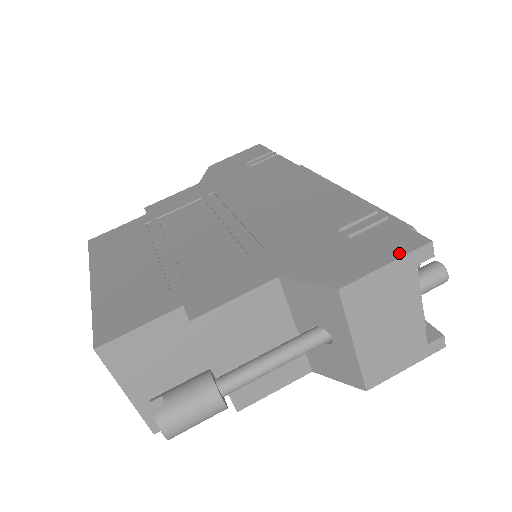
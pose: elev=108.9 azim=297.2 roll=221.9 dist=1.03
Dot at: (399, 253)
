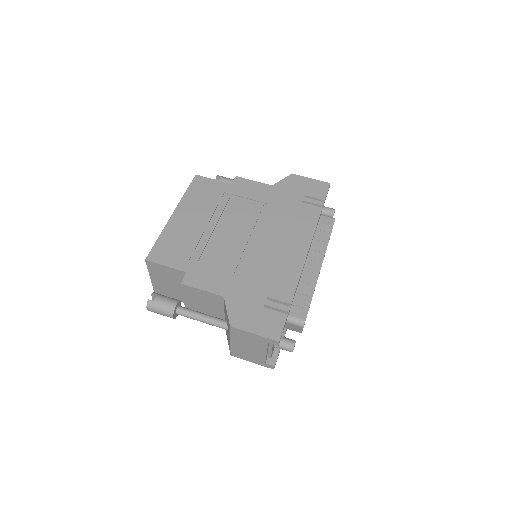
Dot at: (264, 334)
